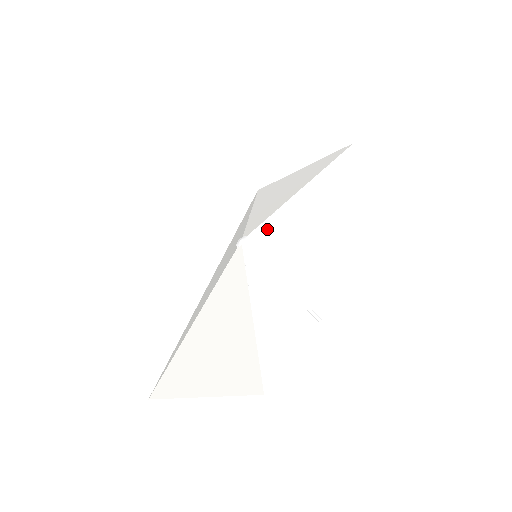
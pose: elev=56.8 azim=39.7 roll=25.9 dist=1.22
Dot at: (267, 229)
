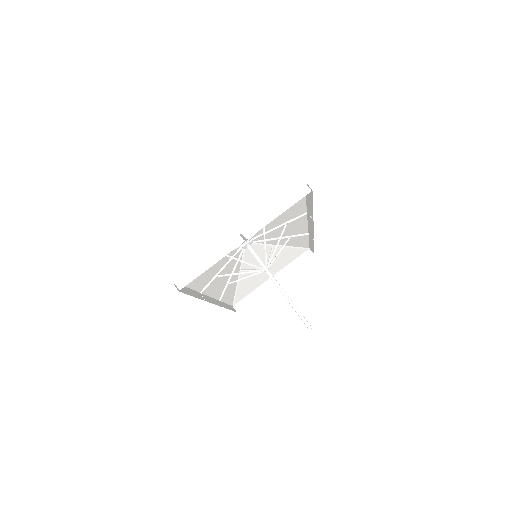
Dot at: occluded
